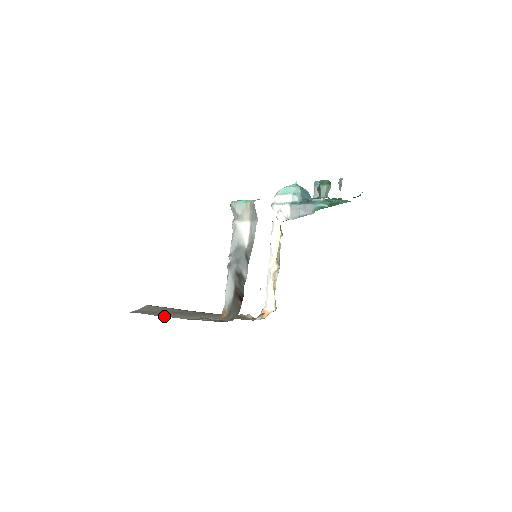
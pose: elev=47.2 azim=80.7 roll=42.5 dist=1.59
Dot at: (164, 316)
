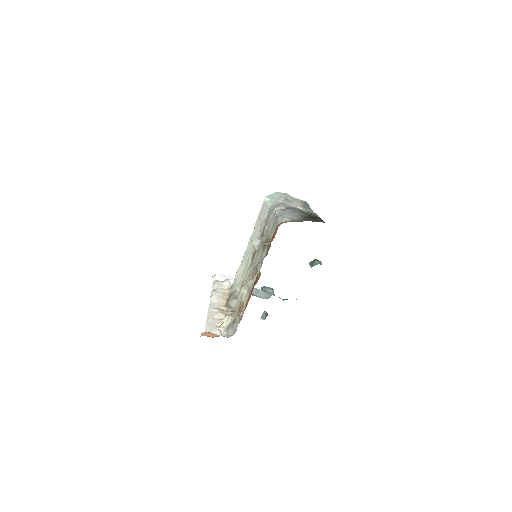
Dot at: occluded
